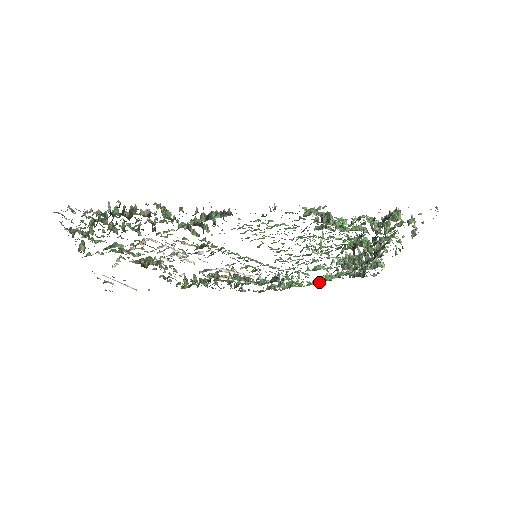
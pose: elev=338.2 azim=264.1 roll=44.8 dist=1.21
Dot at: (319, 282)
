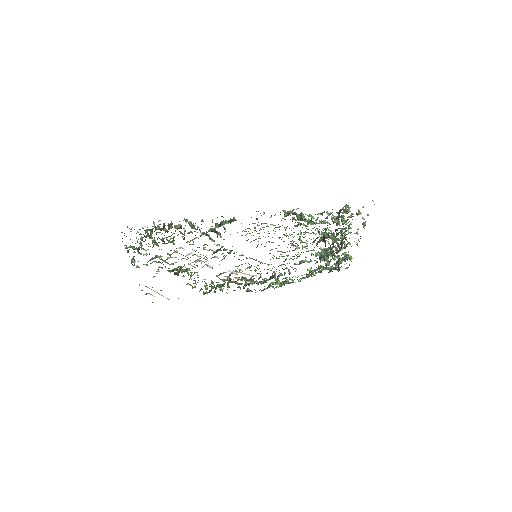
Dot at: occluded
